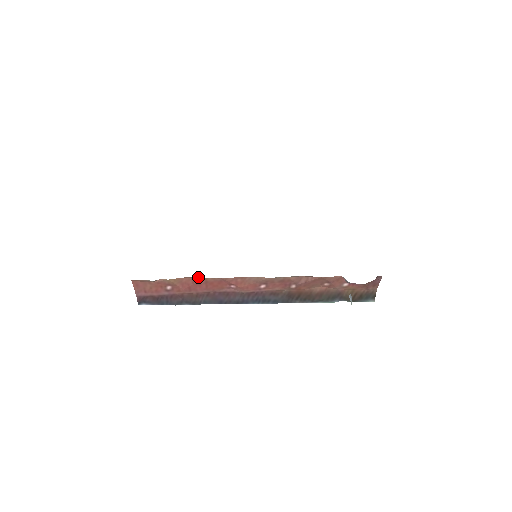
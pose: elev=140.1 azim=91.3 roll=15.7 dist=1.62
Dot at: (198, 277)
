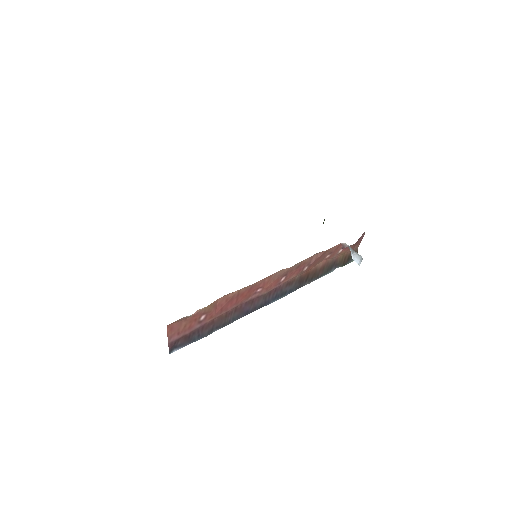
Dot at: (232, 292)
